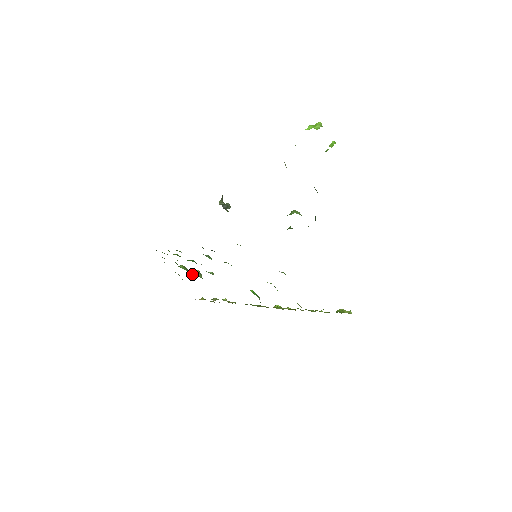
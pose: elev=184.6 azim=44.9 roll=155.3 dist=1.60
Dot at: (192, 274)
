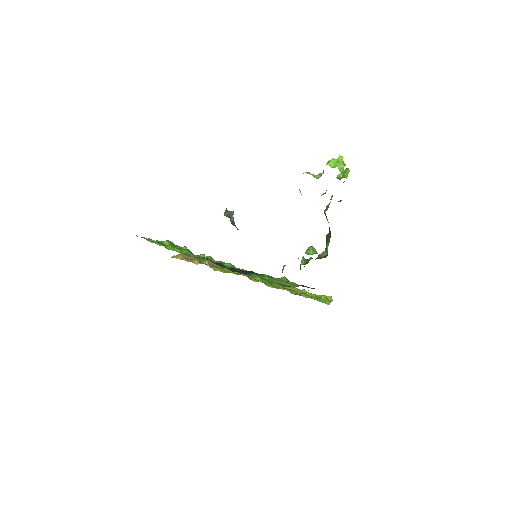
Dot at: occluded
